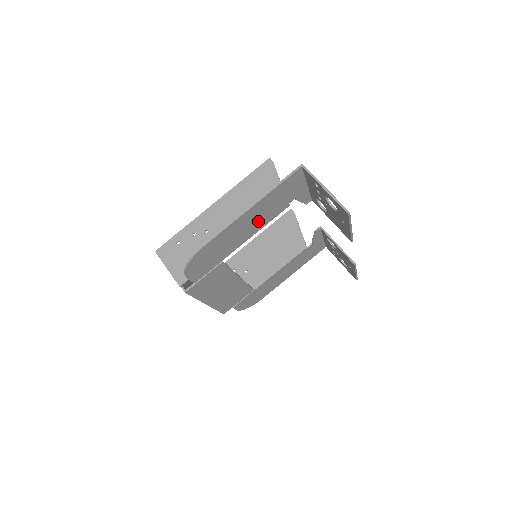
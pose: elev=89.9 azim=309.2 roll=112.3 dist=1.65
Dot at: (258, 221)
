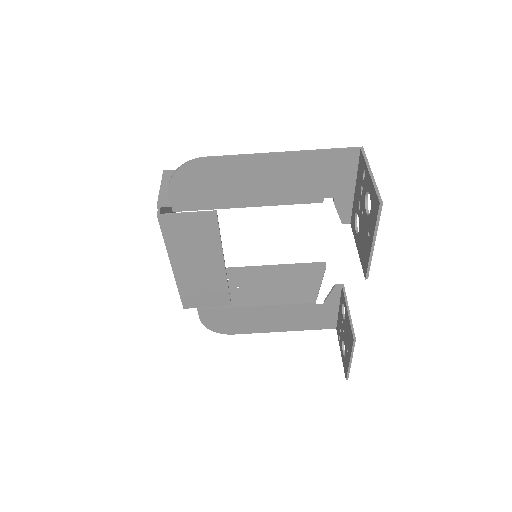
Dot at: (280, 188)
